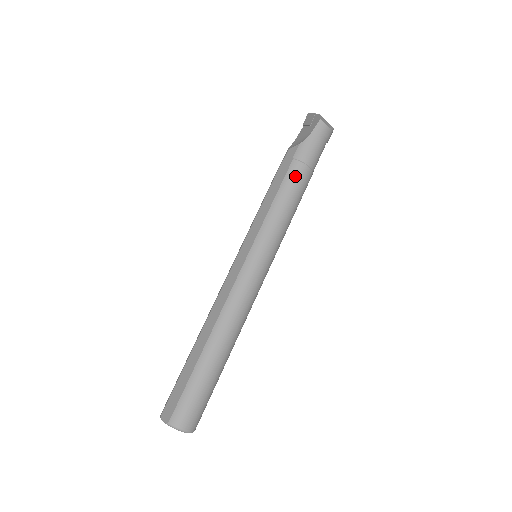
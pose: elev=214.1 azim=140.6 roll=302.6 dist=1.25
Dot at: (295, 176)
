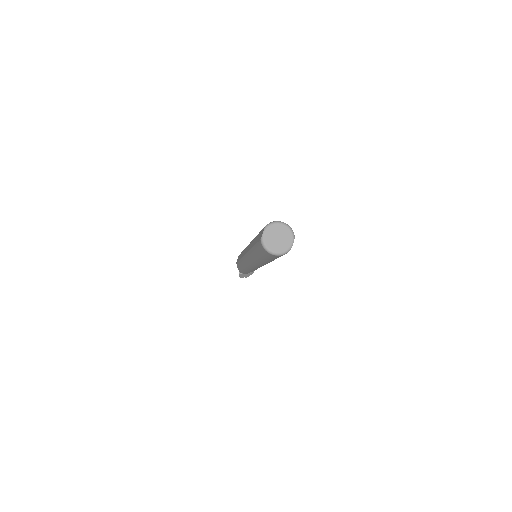
Dot at: occluded
